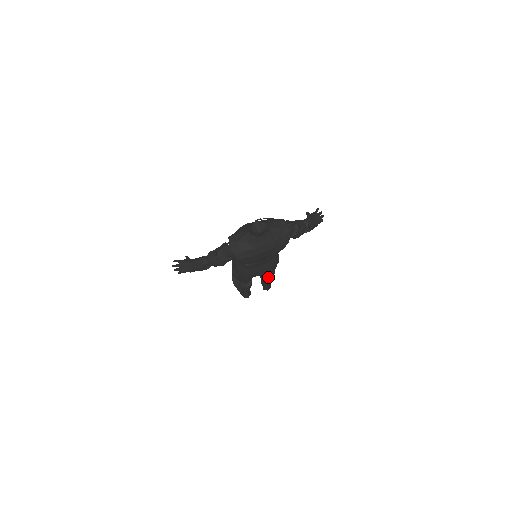
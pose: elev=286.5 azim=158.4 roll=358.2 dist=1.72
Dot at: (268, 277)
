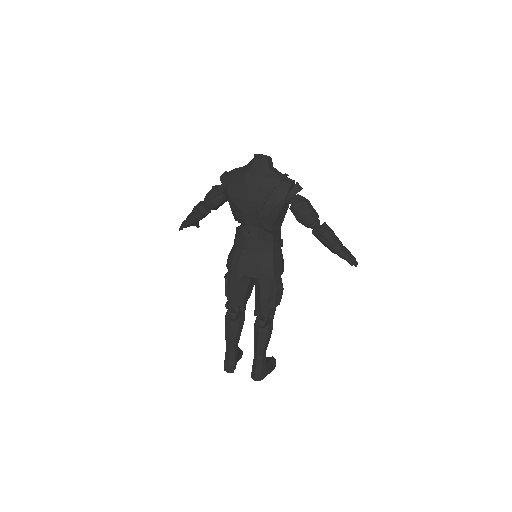
Dot at: (259, 326)
